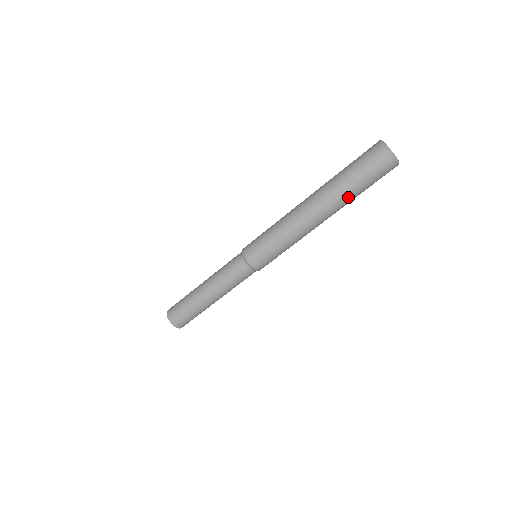
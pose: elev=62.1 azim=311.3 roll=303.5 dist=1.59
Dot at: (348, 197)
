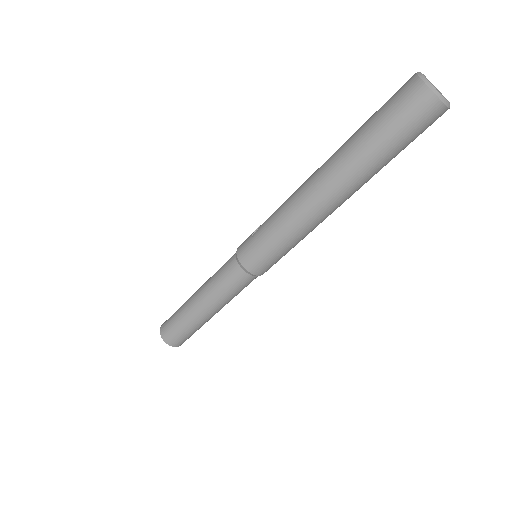
Dot at: (378, 171)
